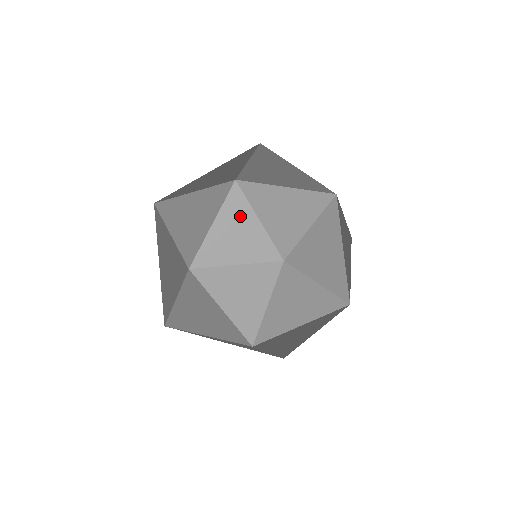
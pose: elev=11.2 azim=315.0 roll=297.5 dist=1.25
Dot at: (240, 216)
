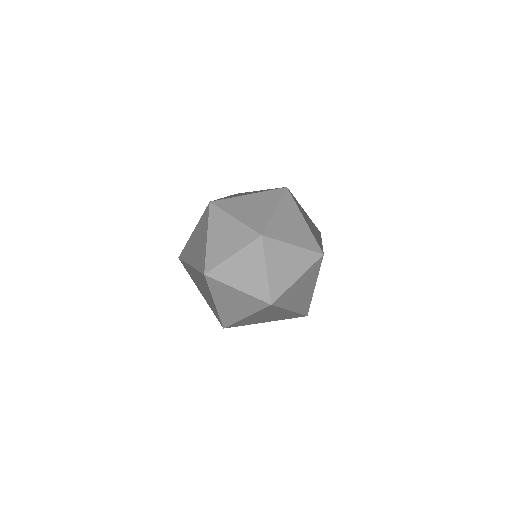
Dot at: (222, 223)
